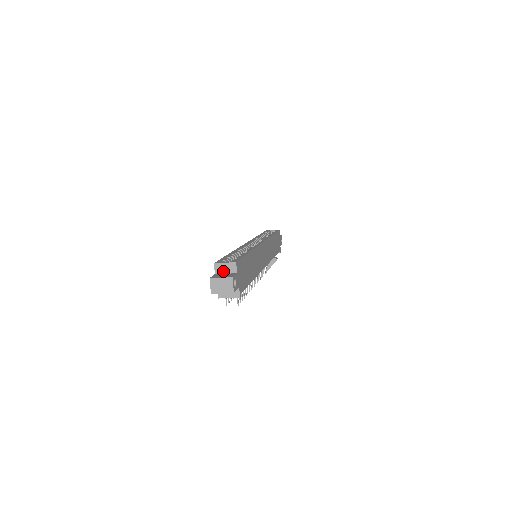
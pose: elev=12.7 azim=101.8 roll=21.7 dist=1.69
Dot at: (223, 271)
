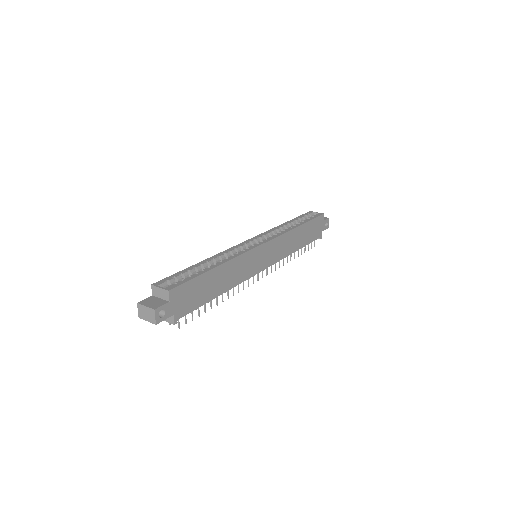
Dot at: (158, 295)
